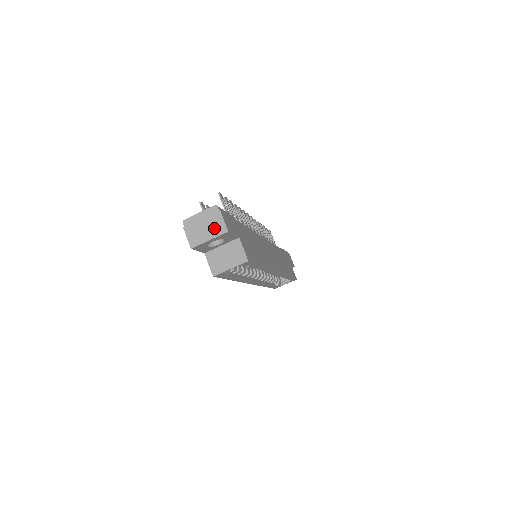
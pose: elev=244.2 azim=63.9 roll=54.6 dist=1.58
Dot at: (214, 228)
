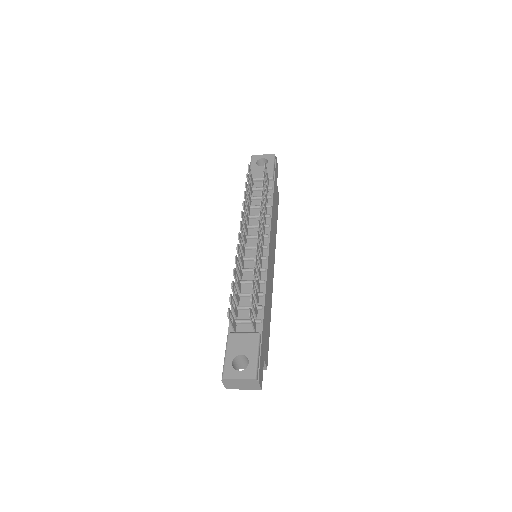
Dot at: (250, 387)
